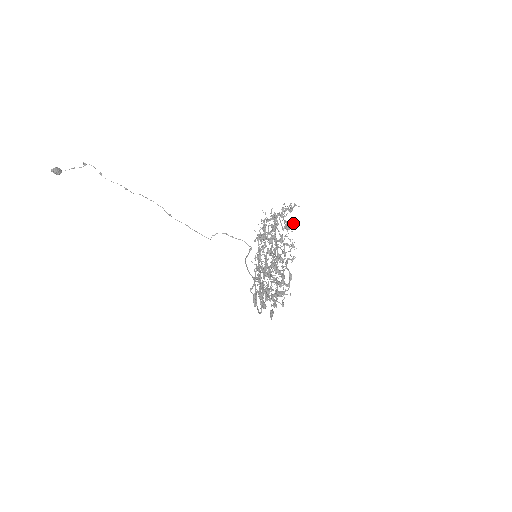
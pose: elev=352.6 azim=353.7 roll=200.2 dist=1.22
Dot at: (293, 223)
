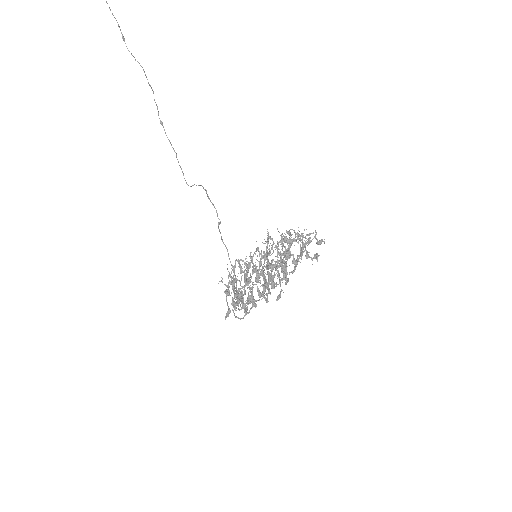
Dot at: occluded
